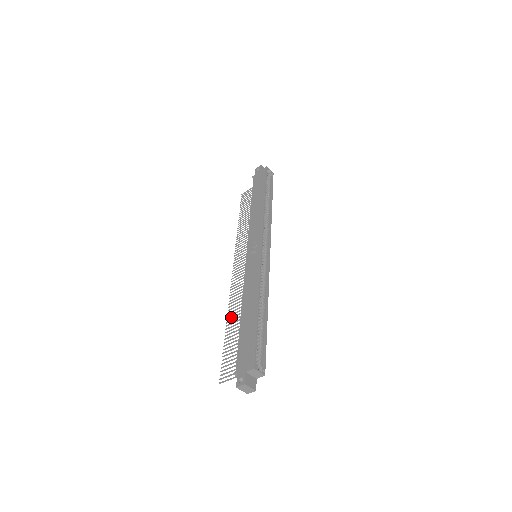
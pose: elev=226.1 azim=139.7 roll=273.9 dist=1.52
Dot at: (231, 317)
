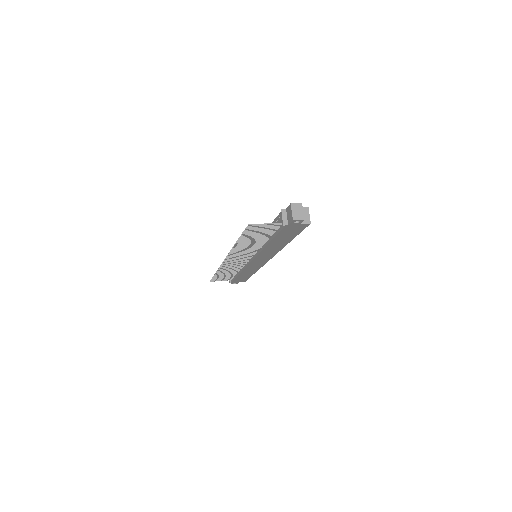
Dot at: (241, 245)
